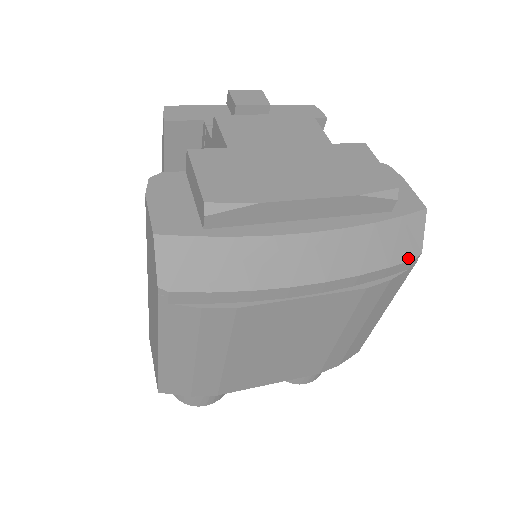
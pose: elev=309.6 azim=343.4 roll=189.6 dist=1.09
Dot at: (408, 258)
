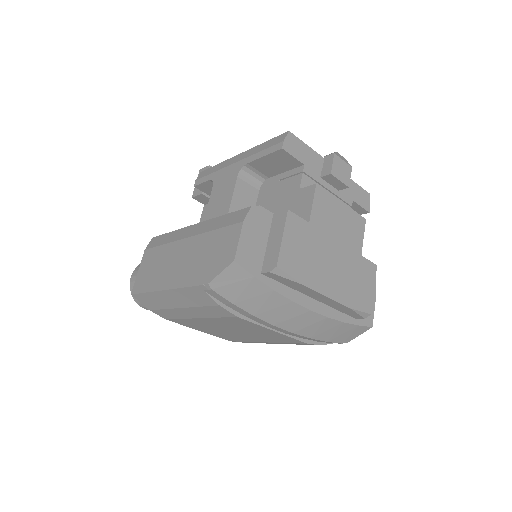
Dot at: (340, 342)
